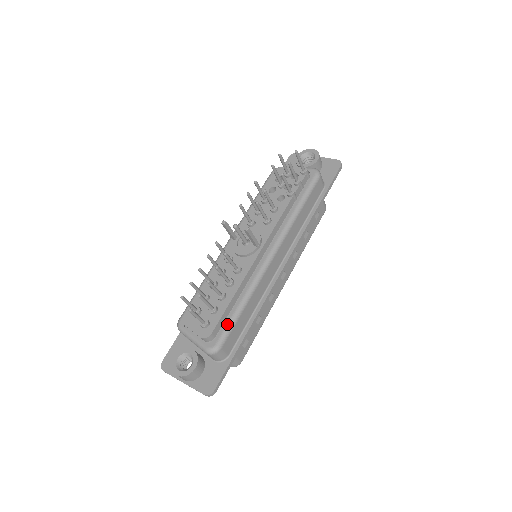
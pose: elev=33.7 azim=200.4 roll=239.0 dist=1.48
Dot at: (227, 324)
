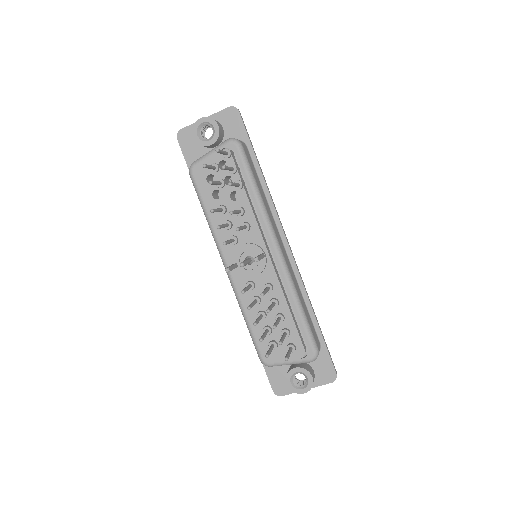
Dot at: (305, 331)
